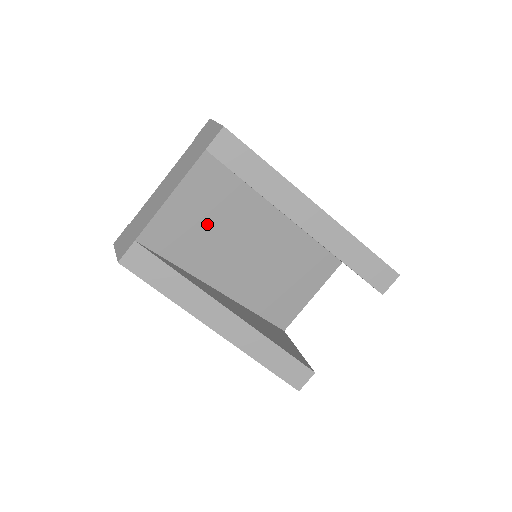
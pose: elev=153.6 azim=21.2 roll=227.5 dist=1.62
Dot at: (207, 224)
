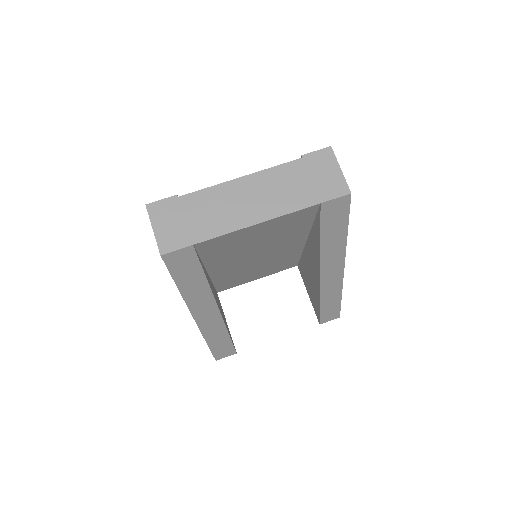
Dot at: (256, 241)
